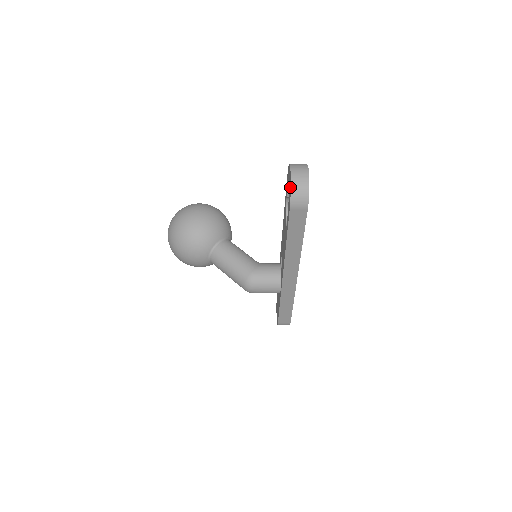
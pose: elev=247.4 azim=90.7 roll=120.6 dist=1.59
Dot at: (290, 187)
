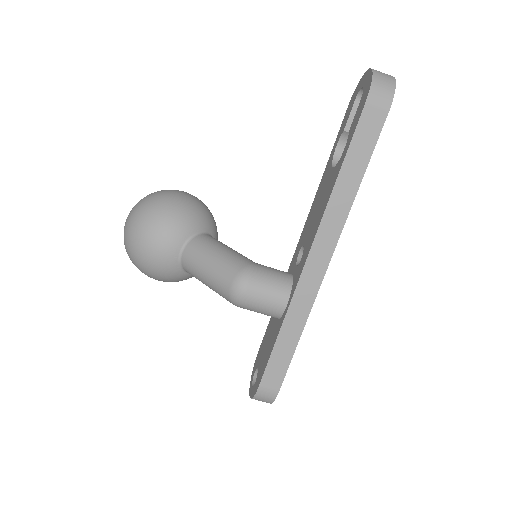
Dot at: (370, 77)
